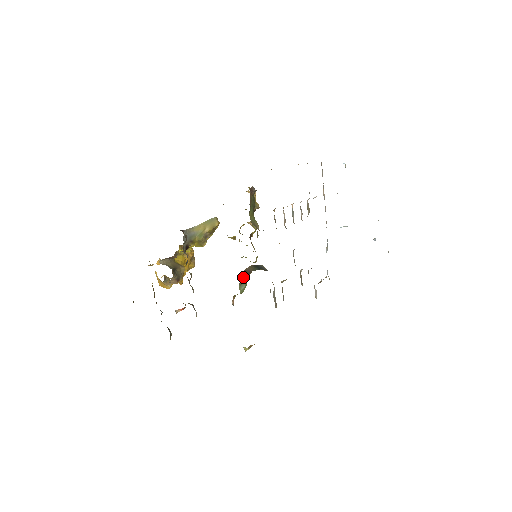
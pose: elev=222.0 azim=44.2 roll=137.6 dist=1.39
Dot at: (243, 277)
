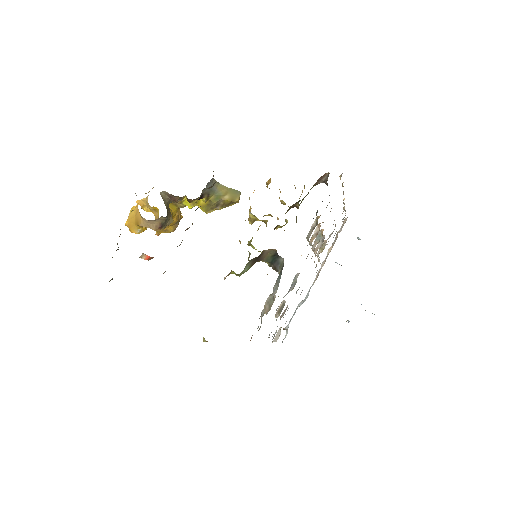
Dot at: (255, 258)
